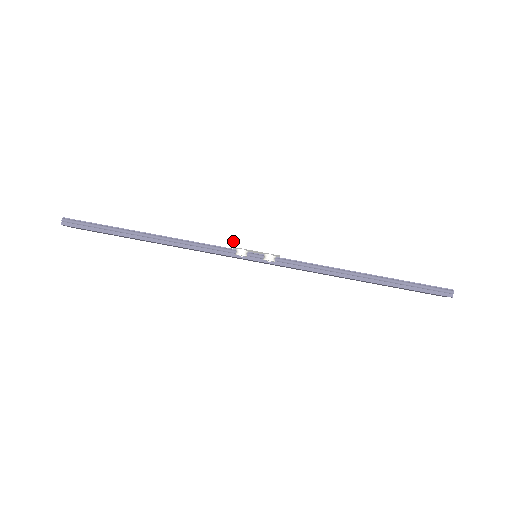
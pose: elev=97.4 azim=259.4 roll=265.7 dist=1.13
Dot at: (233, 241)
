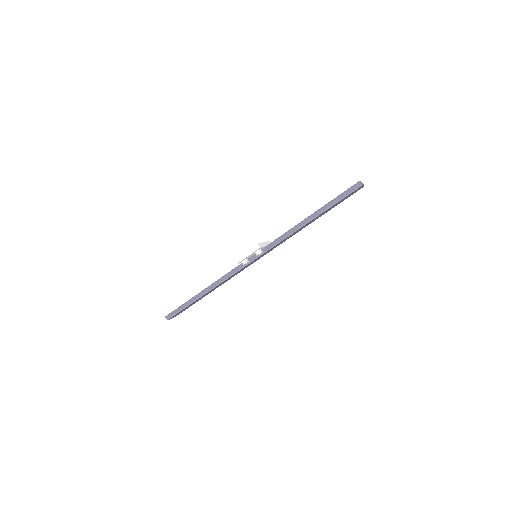
Dot at: (235, 261)
